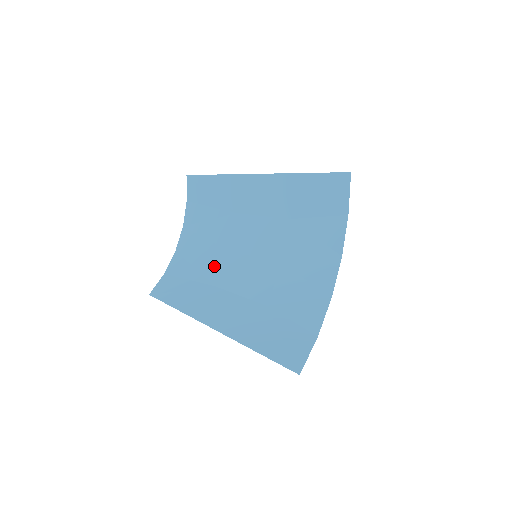
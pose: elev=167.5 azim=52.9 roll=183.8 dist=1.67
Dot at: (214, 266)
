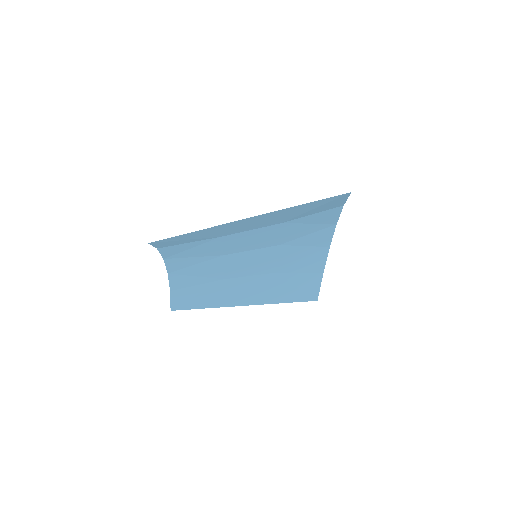
Dot at: (215, 269)
